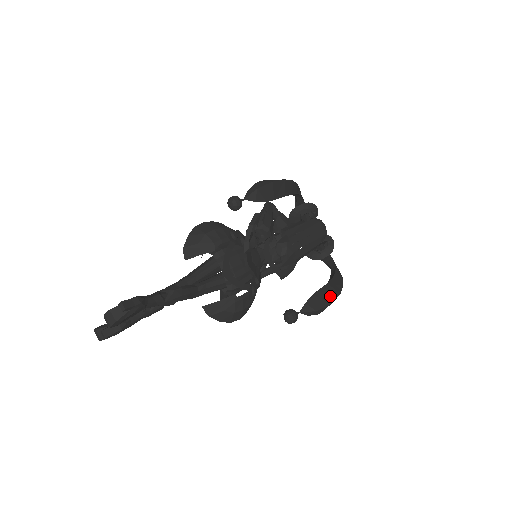
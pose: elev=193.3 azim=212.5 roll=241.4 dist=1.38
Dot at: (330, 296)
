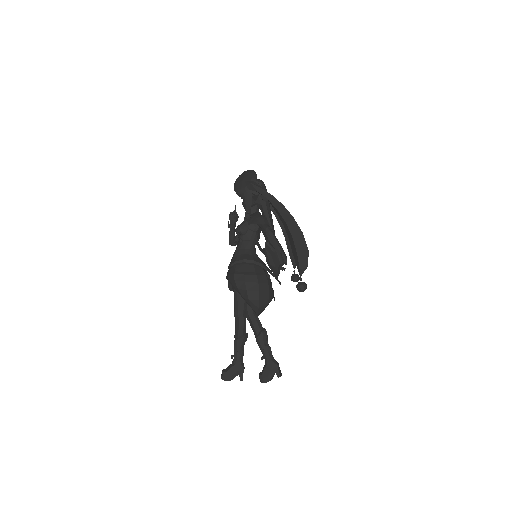
Dot at: occluded
